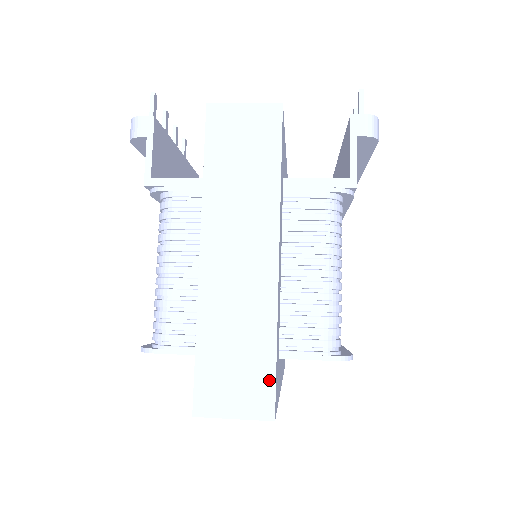
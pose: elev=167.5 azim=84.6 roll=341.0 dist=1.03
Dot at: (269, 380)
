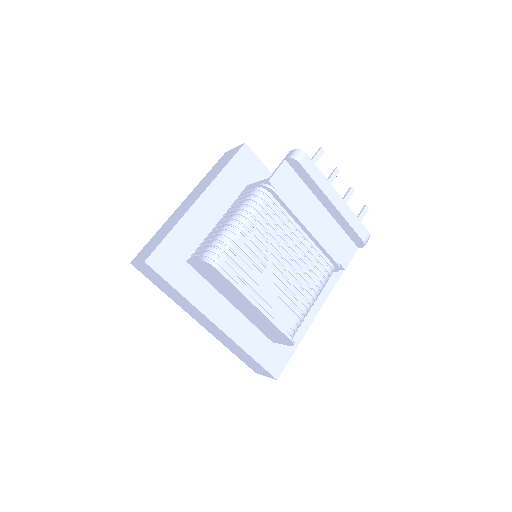
Dot at: (157, 246)
